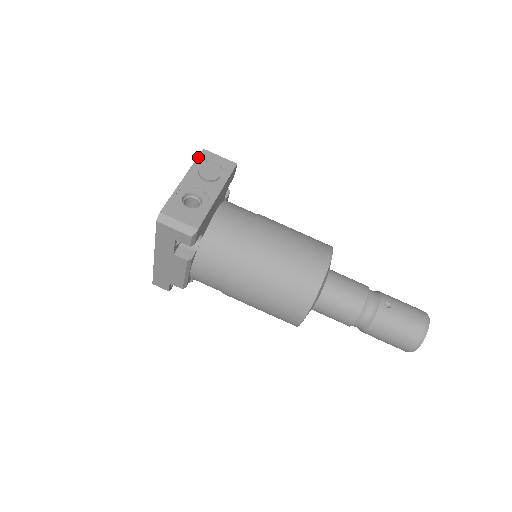
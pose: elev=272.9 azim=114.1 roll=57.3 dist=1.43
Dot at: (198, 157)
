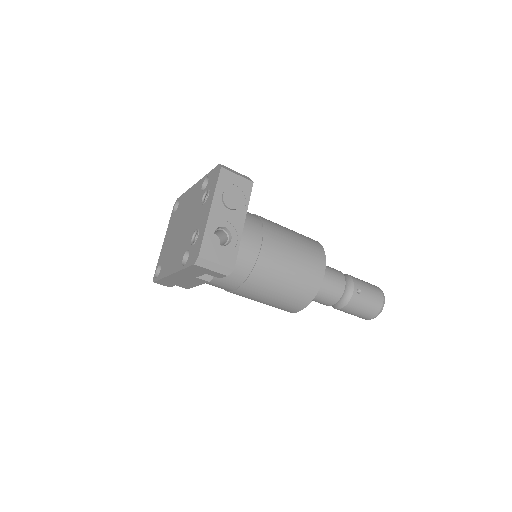
Dot at: (218, 179)
